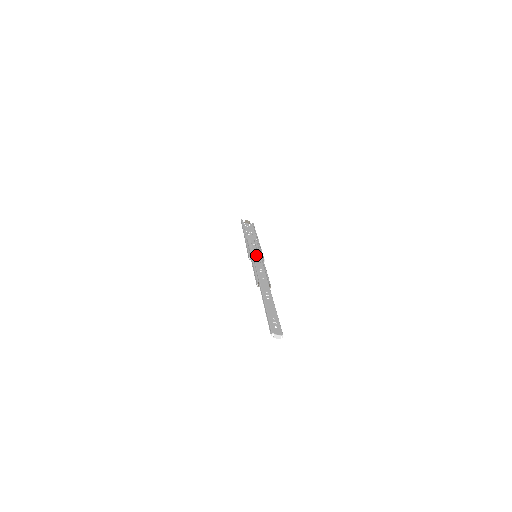
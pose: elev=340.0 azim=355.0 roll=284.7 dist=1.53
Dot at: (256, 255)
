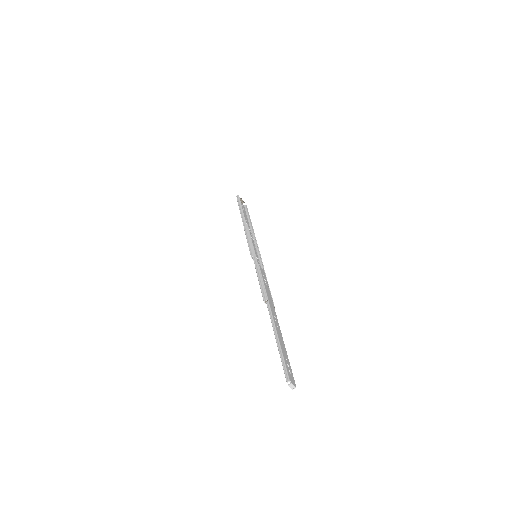
Dot at: occluded
